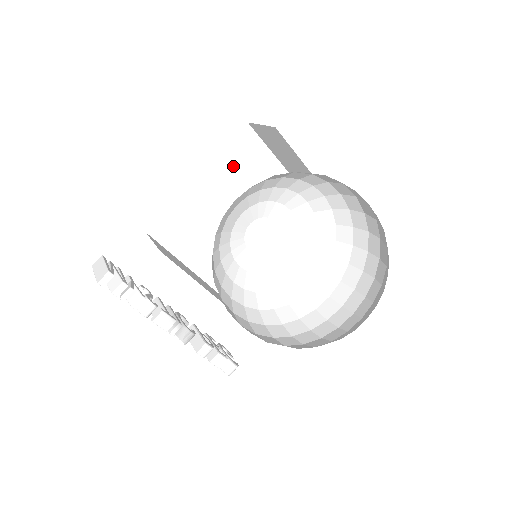
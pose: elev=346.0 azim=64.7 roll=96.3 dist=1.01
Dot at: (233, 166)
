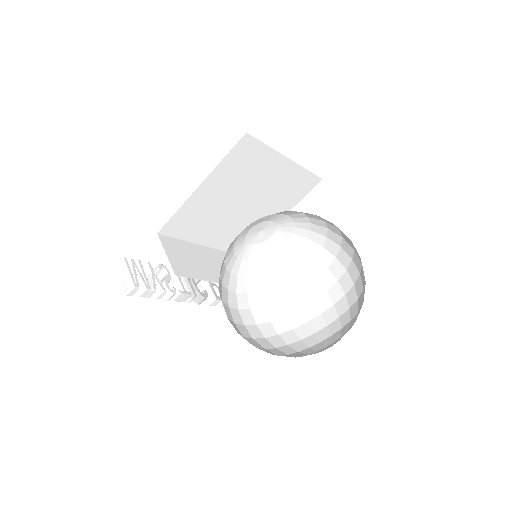
Dot at: (233, 169)
